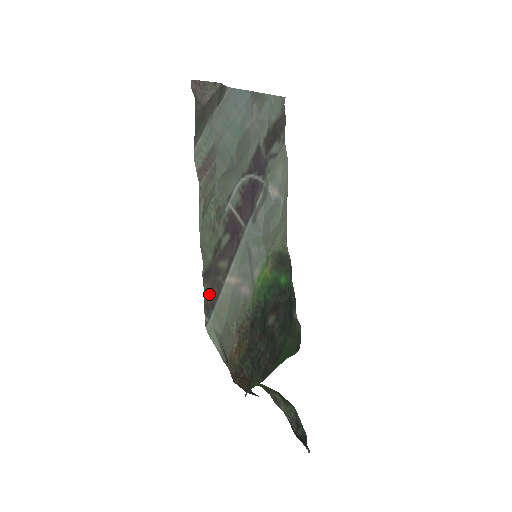
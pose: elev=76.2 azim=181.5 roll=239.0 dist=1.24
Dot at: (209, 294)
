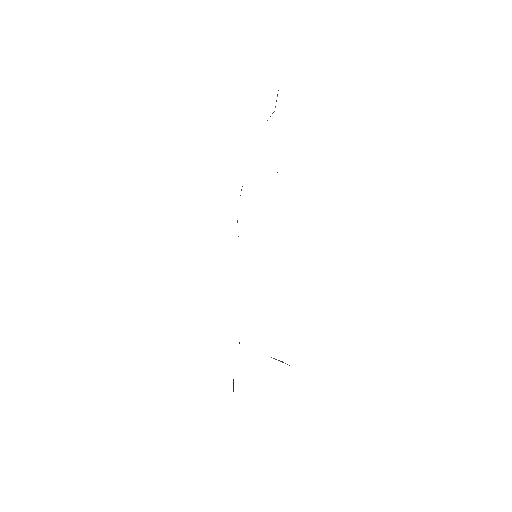
Dot at: occluded
